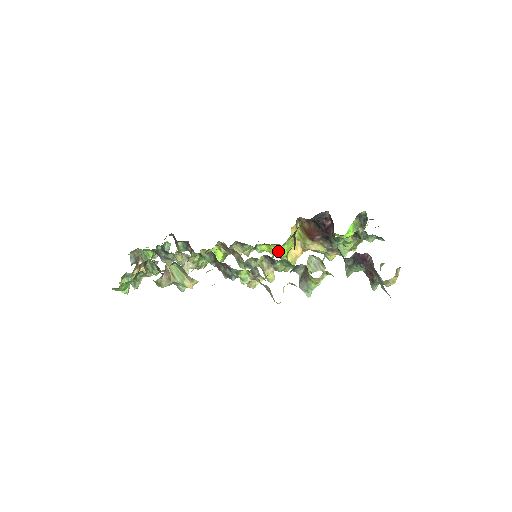
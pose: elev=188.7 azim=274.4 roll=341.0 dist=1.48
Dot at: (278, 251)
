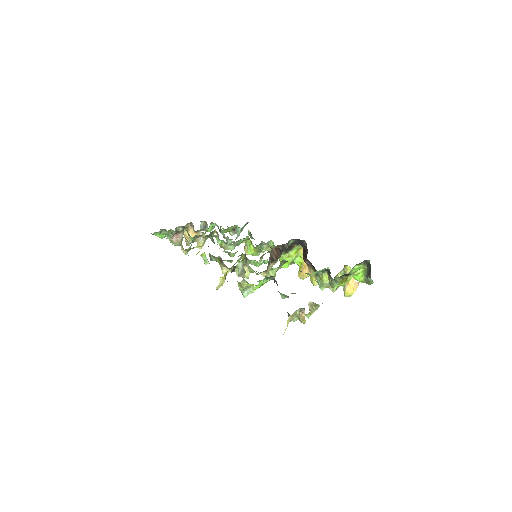
Dot at: (280, 261)
